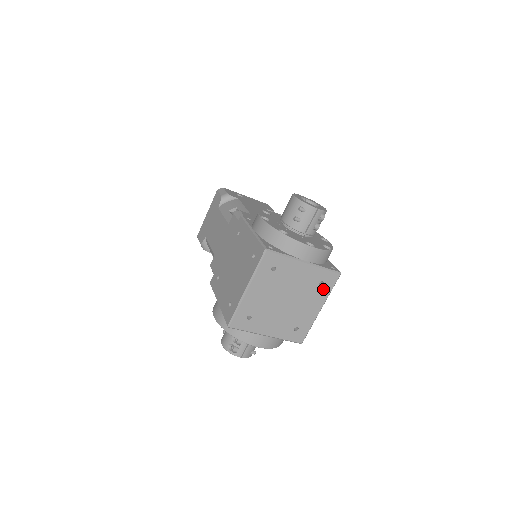
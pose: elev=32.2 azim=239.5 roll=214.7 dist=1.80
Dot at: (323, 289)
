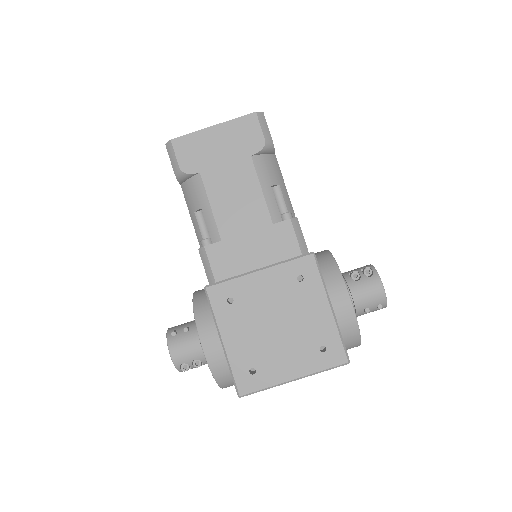
Dot at: occluded
